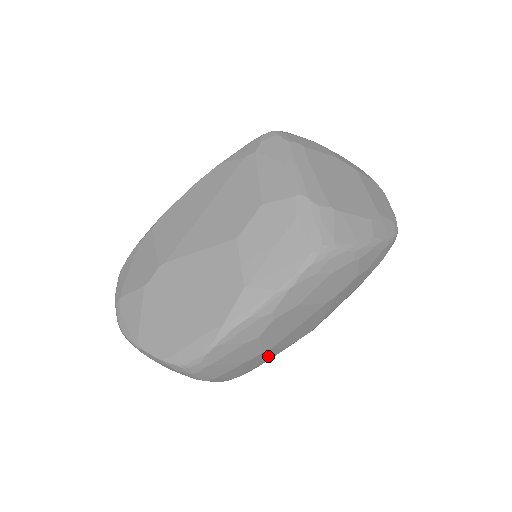
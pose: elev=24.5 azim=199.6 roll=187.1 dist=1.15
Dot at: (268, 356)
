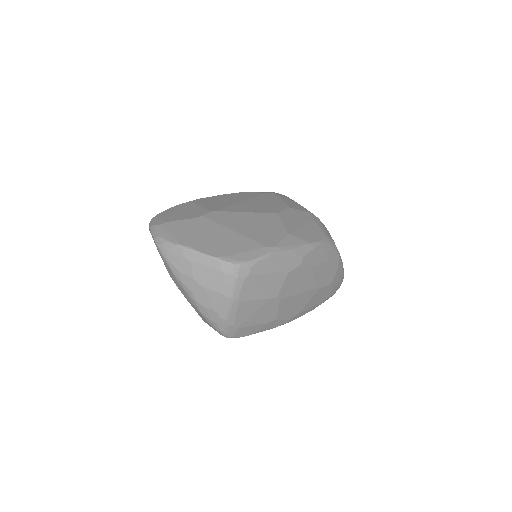
Dot at: (267, 315)
